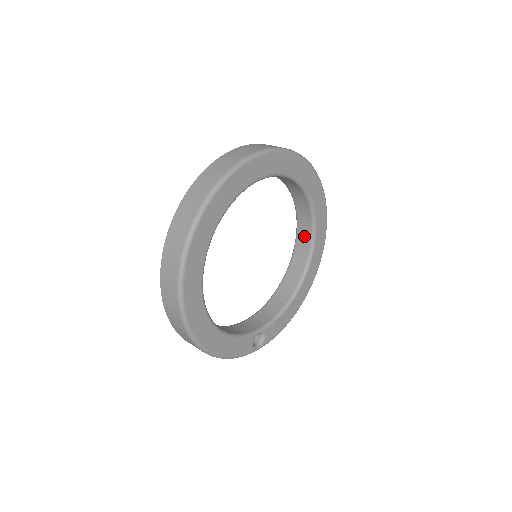
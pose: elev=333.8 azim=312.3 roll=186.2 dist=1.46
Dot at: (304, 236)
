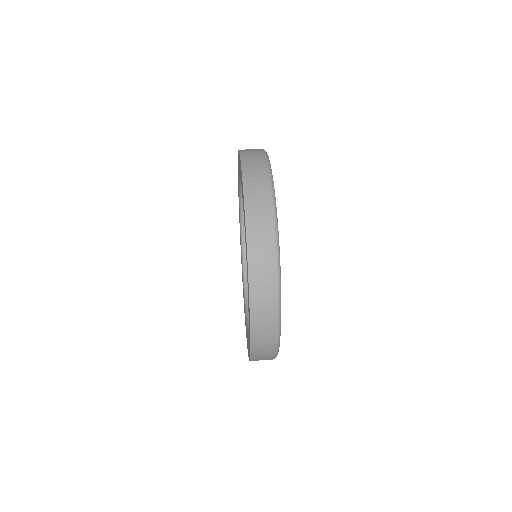
Dot at: occluded
